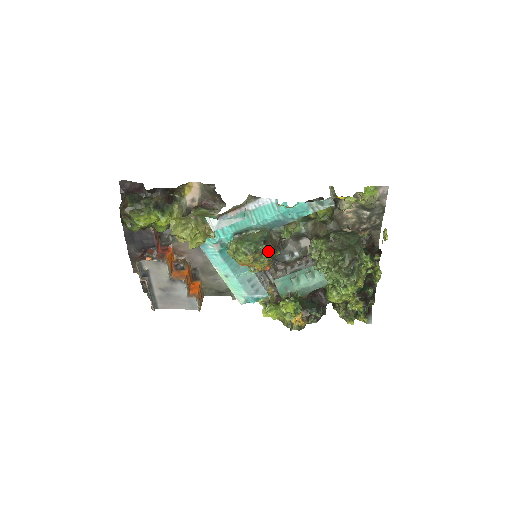
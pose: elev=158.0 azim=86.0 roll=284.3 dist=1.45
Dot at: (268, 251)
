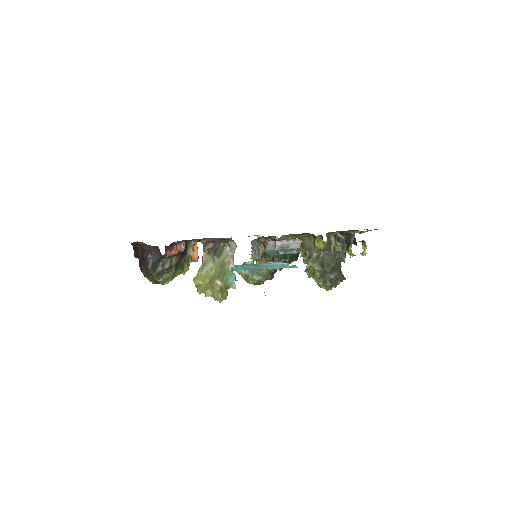
Dot at: (272, 276)
